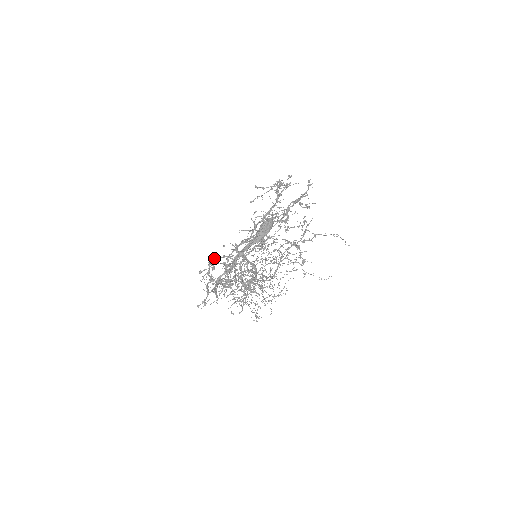
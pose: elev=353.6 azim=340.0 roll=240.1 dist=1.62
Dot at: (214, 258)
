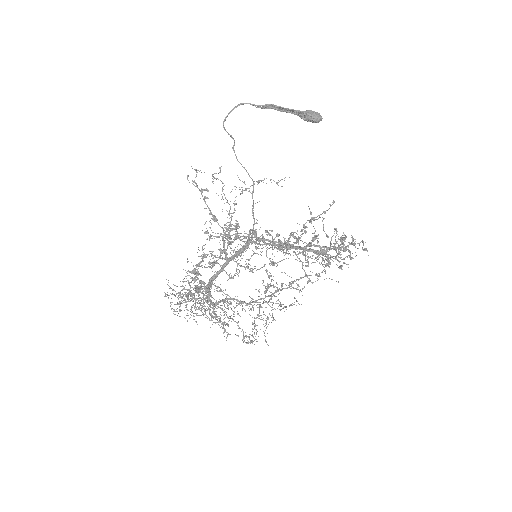
Dot at: occluded
